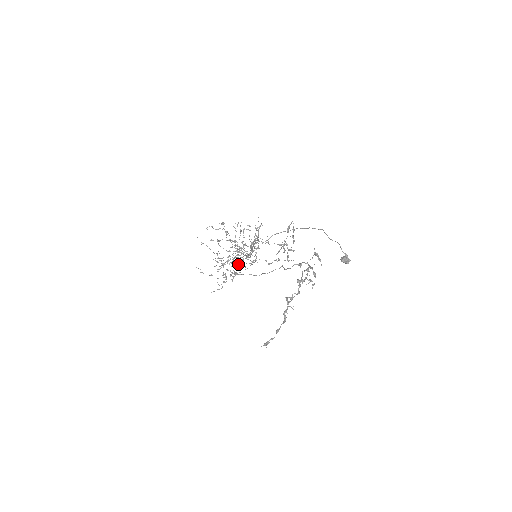
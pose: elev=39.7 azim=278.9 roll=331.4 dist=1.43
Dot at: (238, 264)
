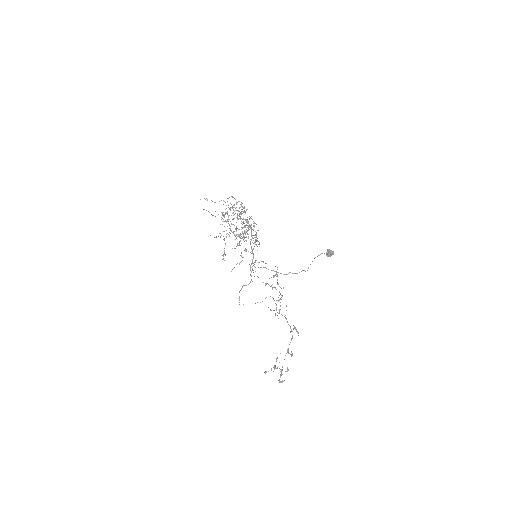
Dot at: (242, 222)
